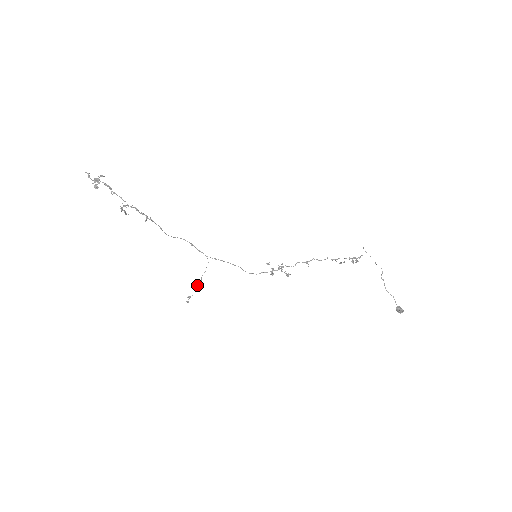
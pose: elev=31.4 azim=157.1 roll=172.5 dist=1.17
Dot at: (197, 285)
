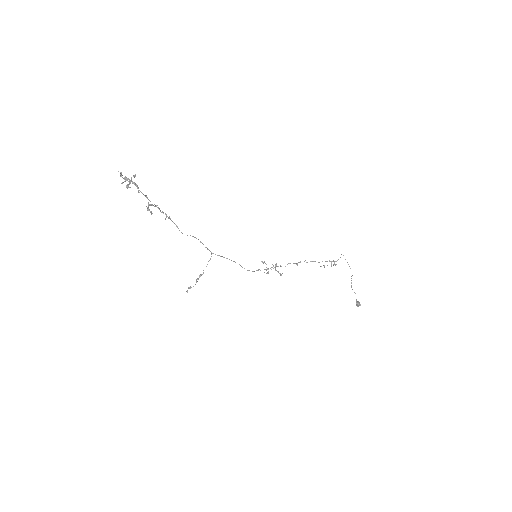
Dot at: occluded
